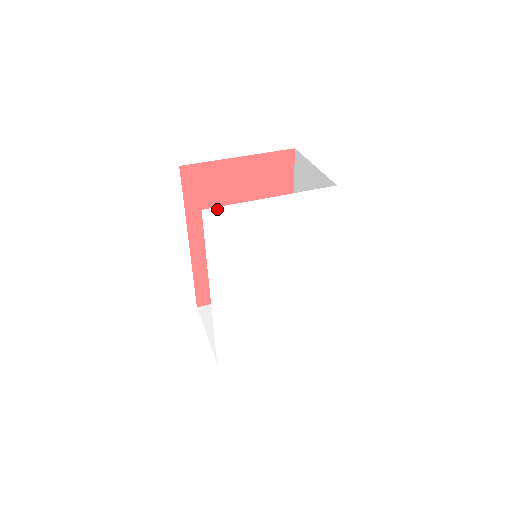
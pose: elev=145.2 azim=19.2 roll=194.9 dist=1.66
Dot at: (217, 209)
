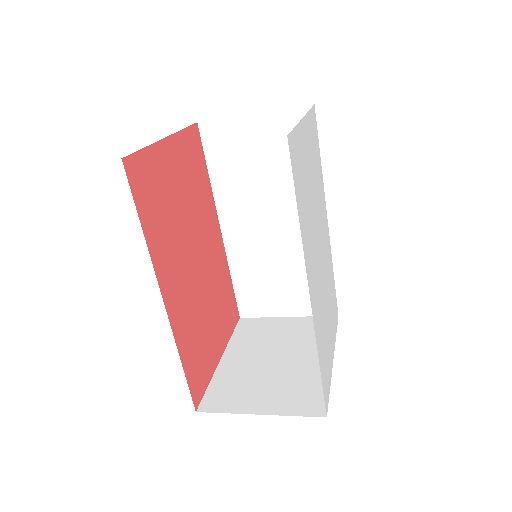
Dot at: (291, 135)
